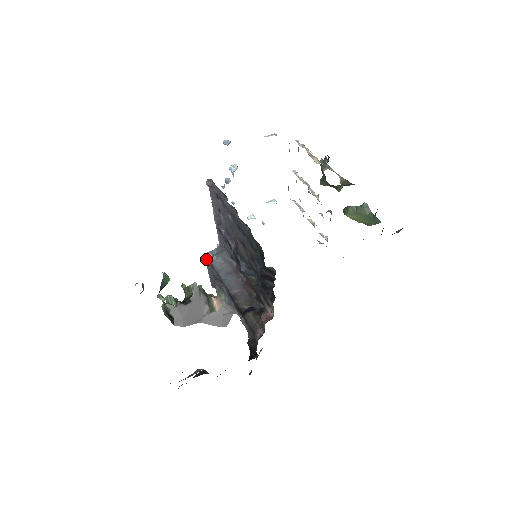
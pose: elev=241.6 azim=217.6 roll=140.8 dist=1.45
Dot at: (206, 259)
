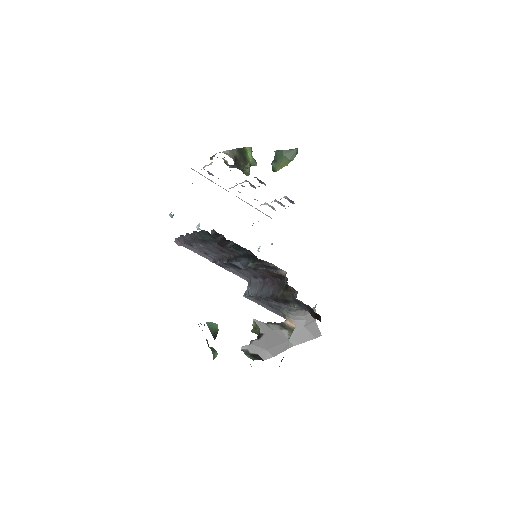
Dot at: (249, 299)
